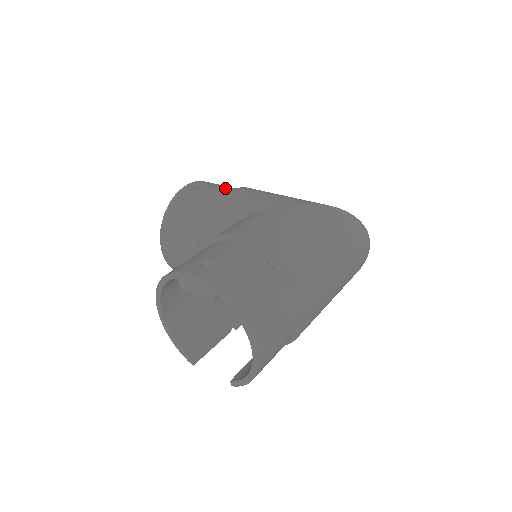
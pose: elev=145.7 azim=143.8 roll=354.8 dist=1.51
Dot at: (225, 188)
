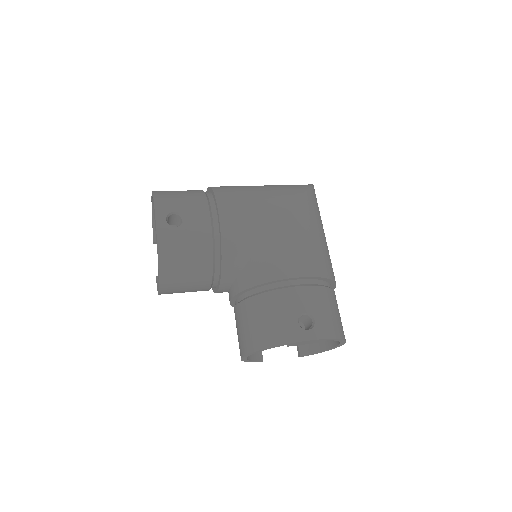
Dot at: (200, 209)
